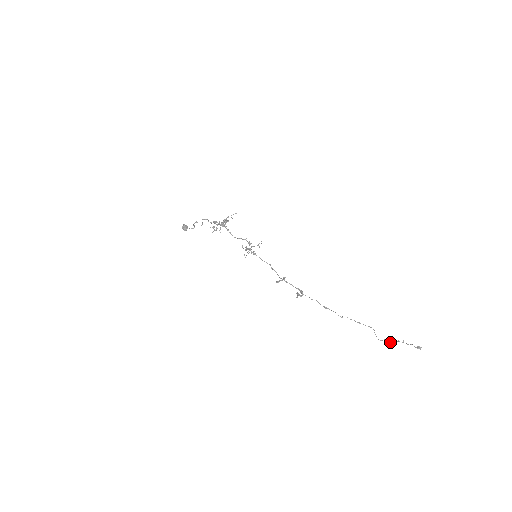
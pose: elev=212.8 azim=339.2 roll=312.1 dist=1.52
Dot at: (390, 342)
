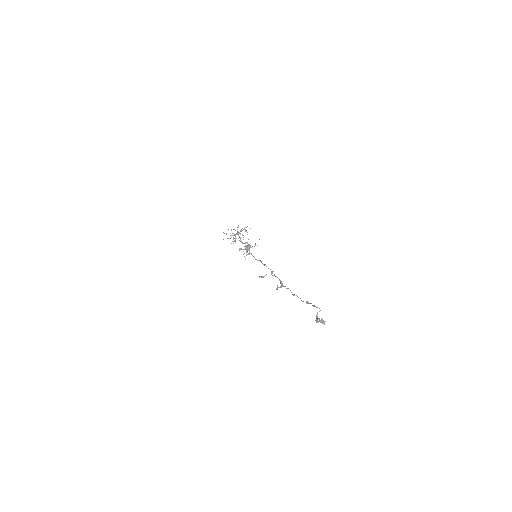
Dot at: (316, 321)
